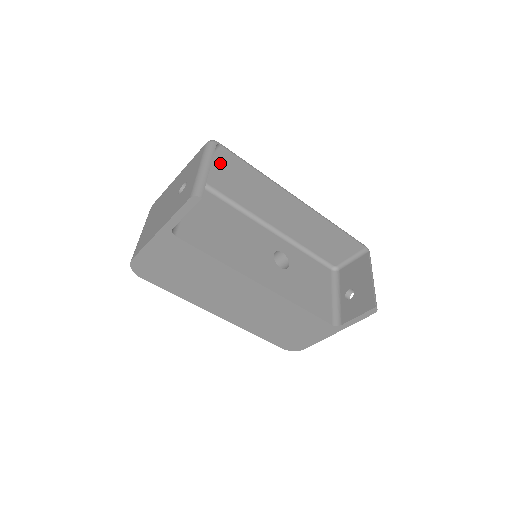
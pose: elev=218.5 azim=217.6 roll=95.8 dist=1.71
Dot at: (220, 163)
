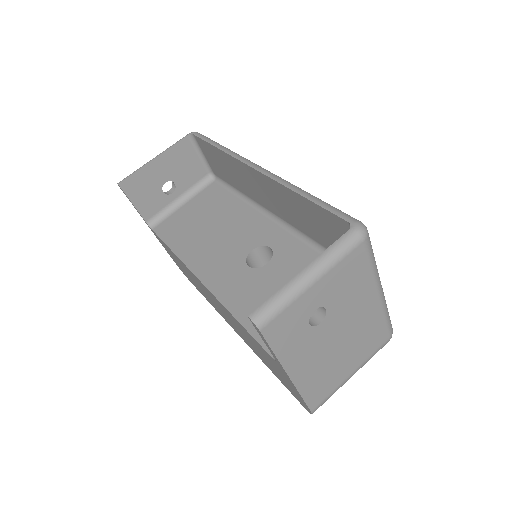
Dot at: (207, 153)
